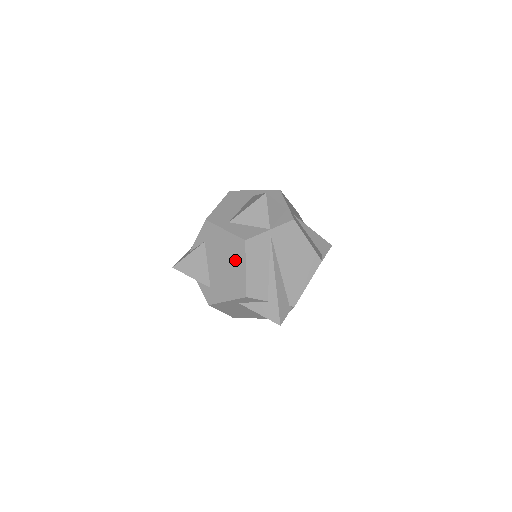
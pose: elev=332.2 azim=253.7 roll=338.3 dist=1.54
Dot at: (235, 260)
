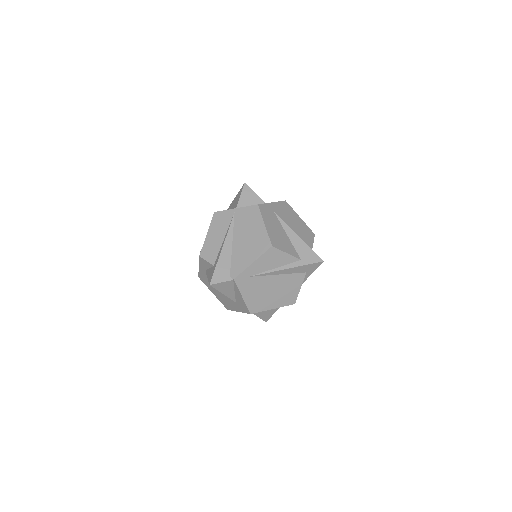
Dot at: occluded
